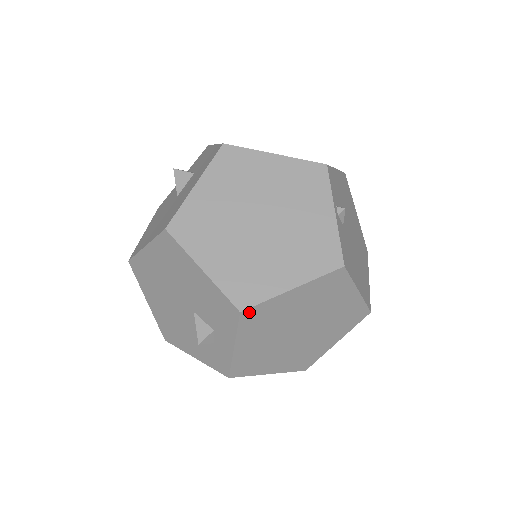
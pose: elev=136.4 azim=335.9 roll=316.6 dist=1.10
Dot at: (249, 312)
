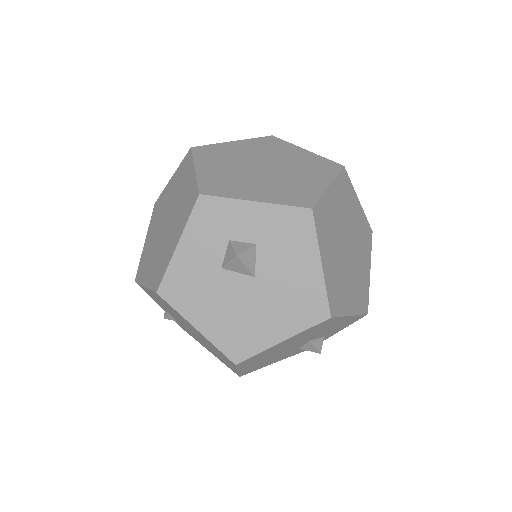
Dot at: occluded
